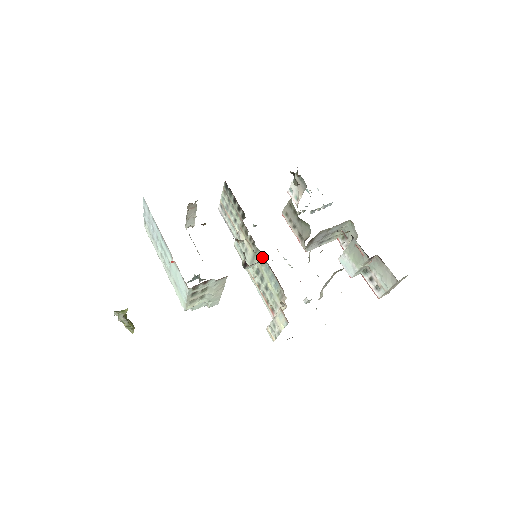
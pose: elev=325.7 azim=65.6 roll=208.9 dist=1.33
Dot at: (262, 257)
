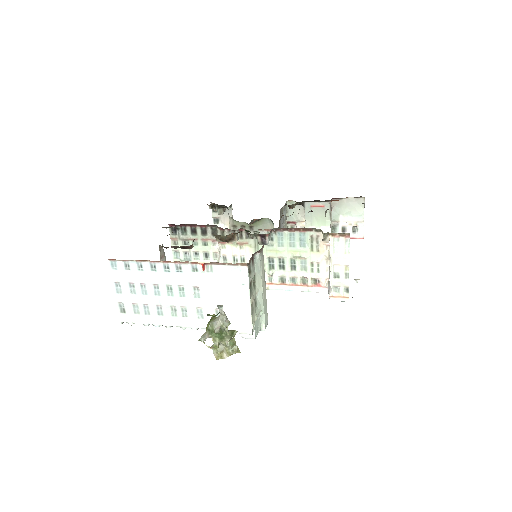
Dot at: occluded
